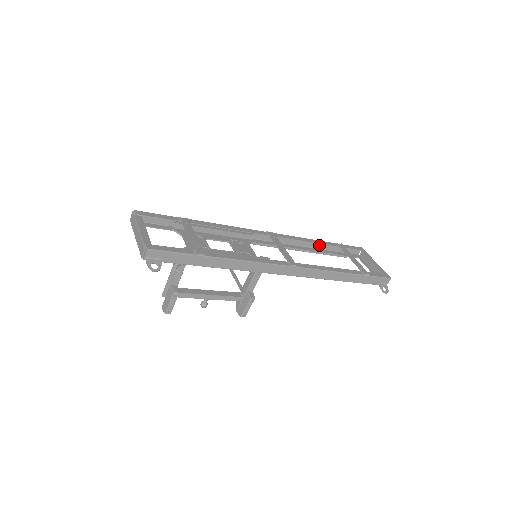
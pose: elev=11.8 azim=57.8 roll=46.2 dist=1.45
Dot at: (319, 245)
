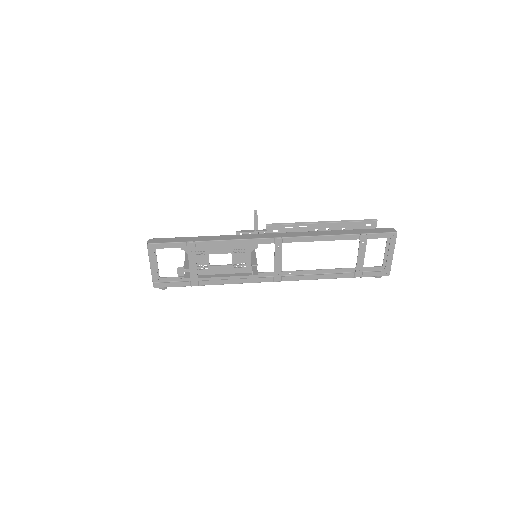
Dot at: (340, 232)
